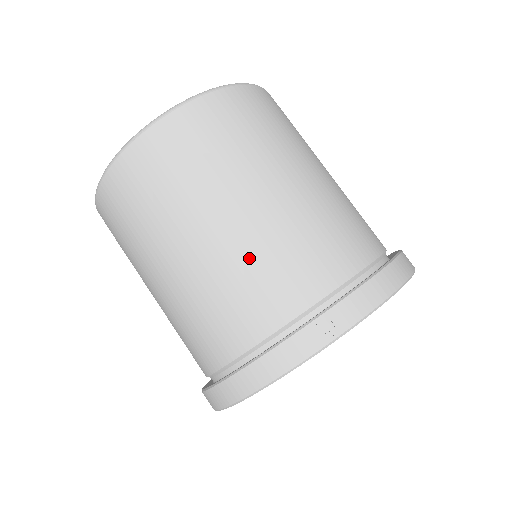
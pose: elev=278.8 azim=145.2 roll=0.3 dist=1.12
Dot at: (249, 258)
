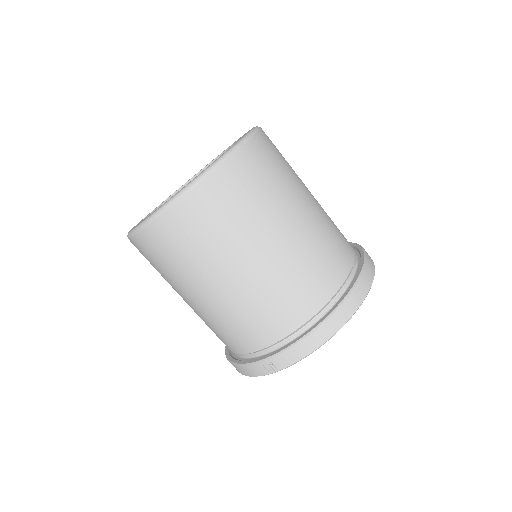
Dot at: (223, 317)
